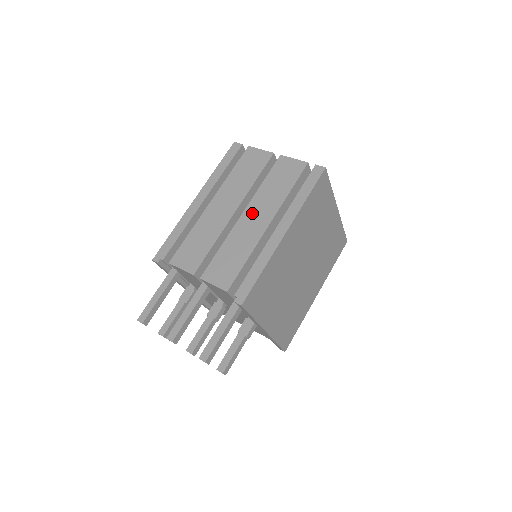
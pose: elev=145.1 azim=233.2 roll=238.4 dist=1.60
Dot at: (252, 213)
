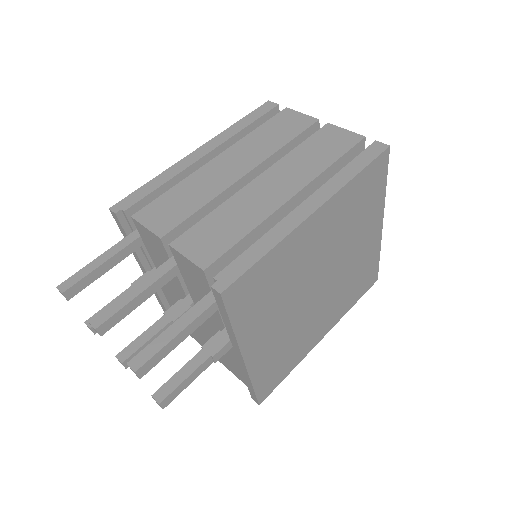
Dot at: (271, 179)
